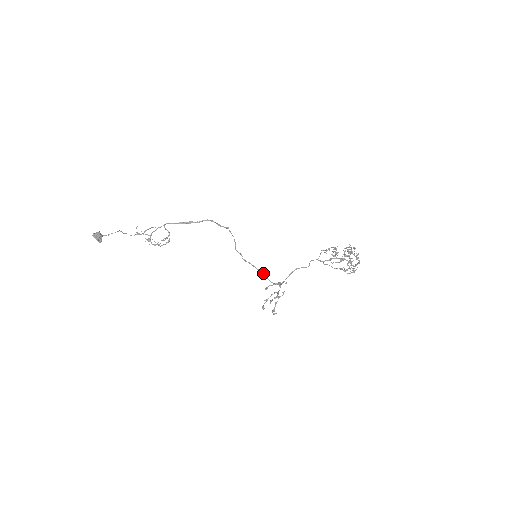
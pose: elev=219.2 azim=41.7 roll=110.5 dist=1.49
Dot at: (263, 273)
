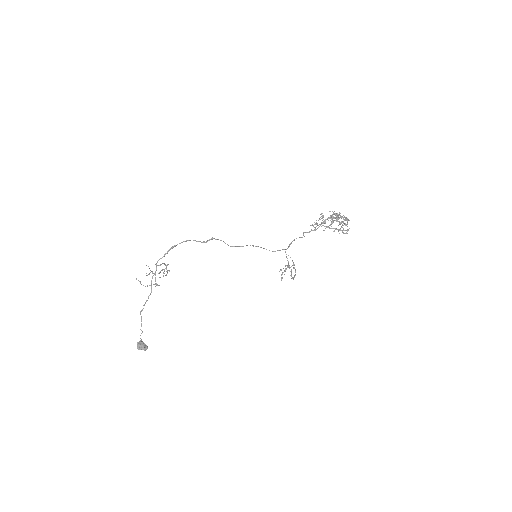
Dot at: occluded
